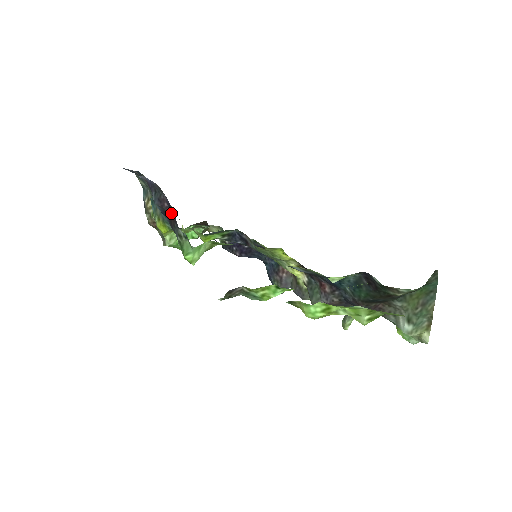
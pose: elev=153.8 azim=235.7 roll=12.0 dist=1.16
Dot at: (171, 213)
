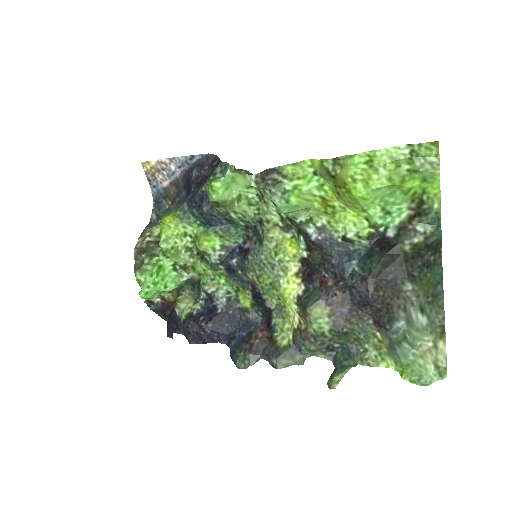
Dot at: (209, 171)
